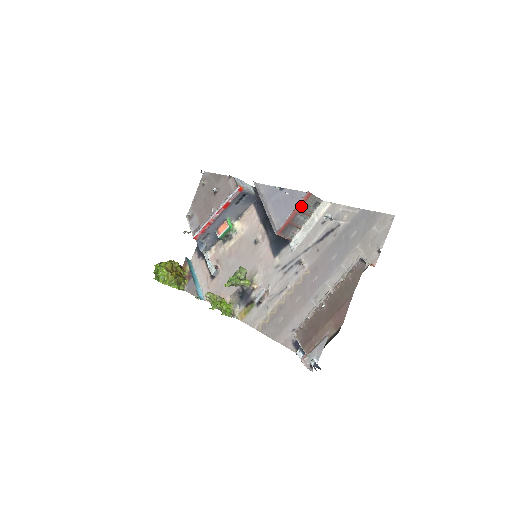
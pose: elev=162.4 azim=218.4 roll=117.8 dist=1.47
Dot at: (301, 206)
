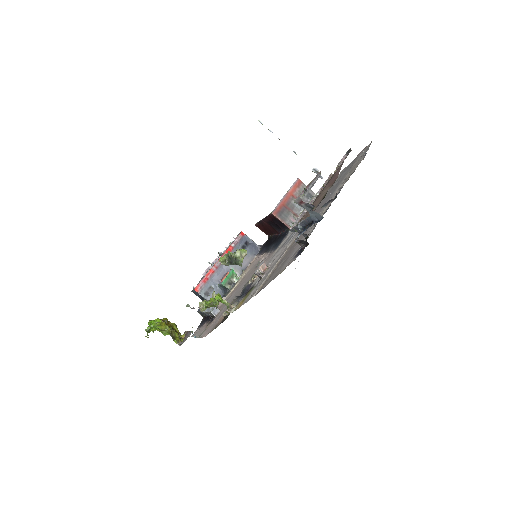
Dot at: (294, 191)
